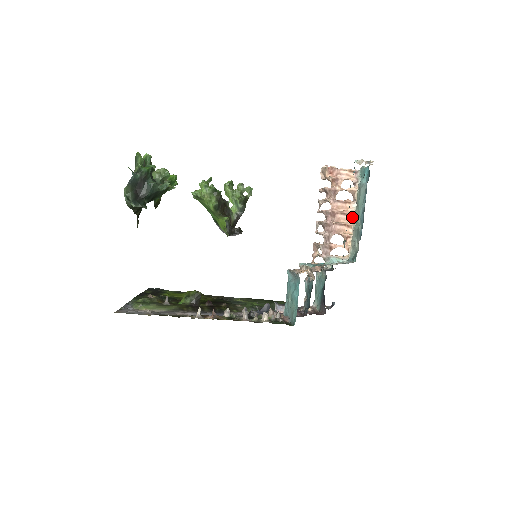
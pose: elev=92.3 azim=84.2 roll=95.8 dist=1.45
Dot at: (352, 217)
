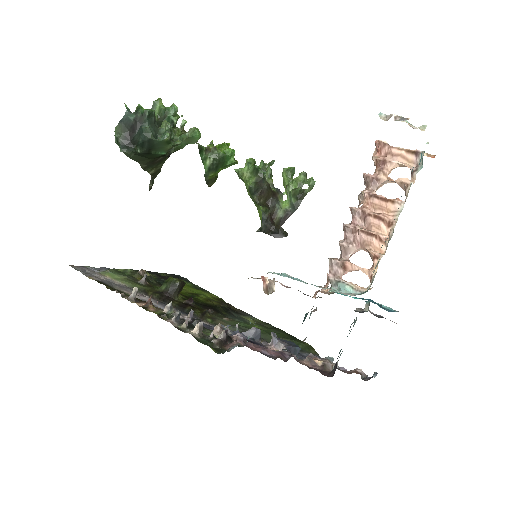
Dot at: (391, 226)
